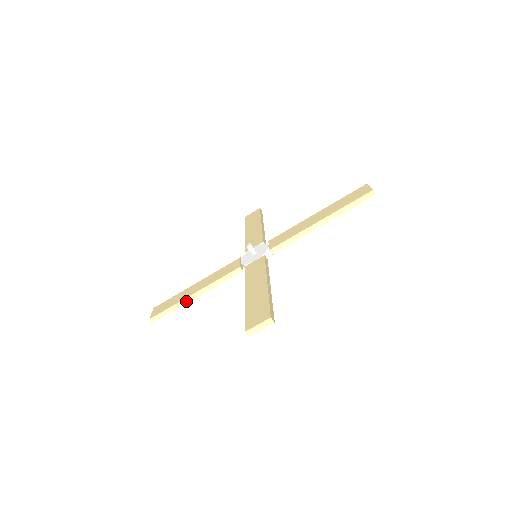
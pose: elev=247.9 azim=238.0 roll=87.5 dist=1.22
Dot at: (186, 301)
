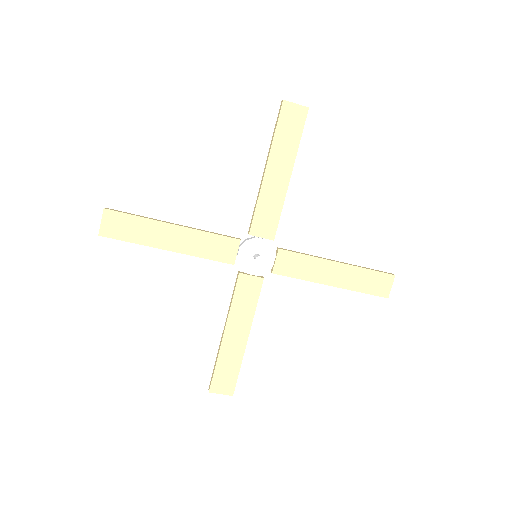
Dot at: (154, 247)
